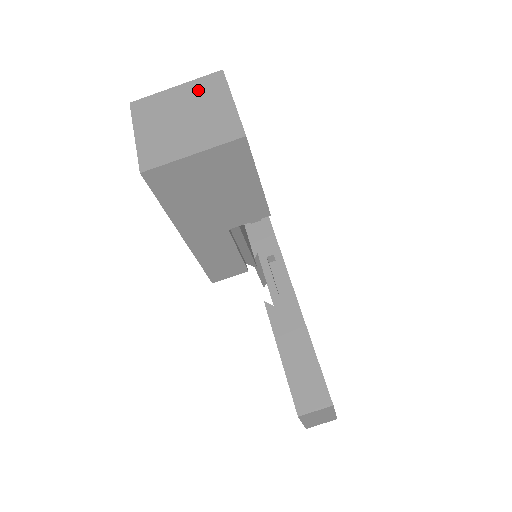
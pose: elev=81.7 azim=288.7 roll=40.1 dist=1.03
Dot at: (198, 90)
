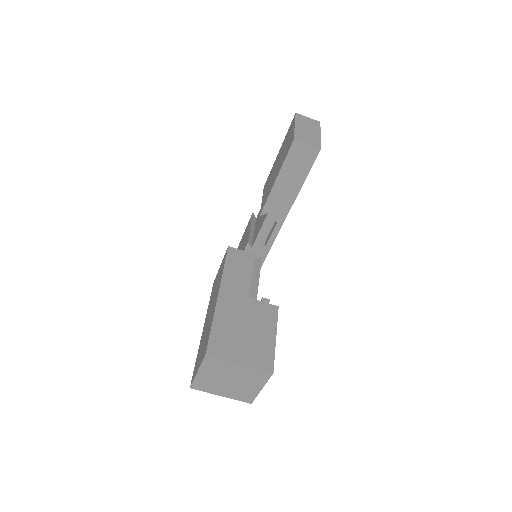
Dot at: (250, 374)
